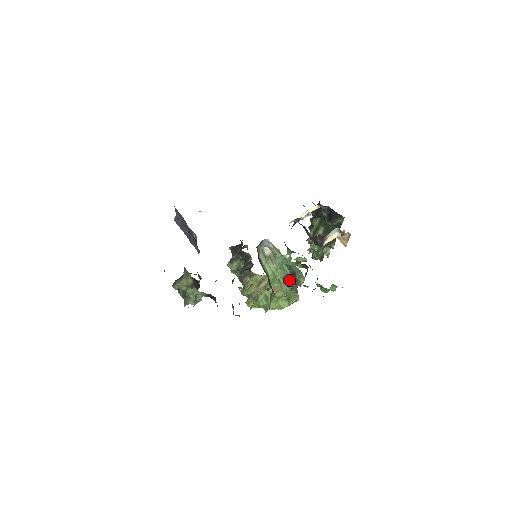
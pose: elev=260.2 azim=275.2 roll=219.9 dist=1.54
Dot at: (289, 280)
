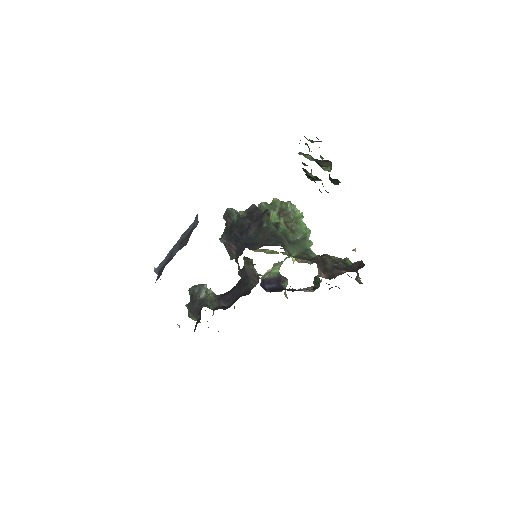
Dot at: occluded
